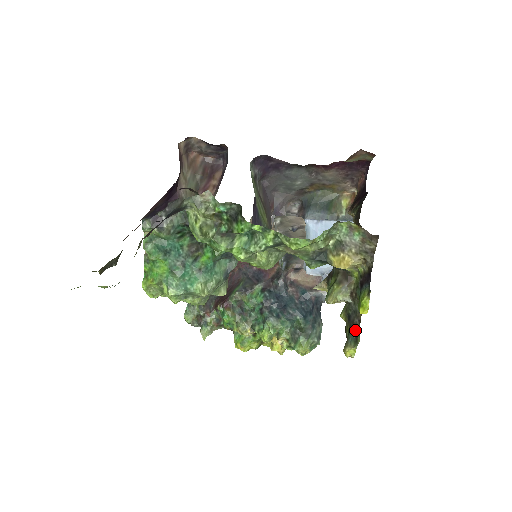
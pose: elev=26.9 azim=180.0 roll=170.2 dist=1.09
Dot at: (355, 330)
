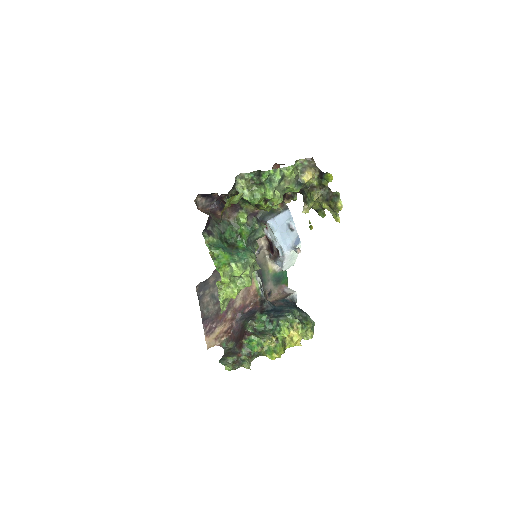
Dot at: (334, 196)
